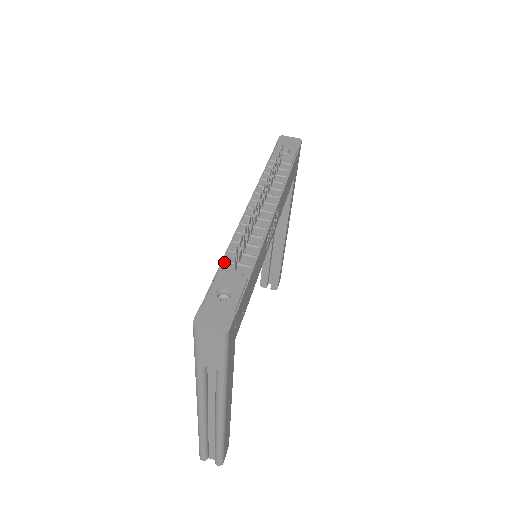
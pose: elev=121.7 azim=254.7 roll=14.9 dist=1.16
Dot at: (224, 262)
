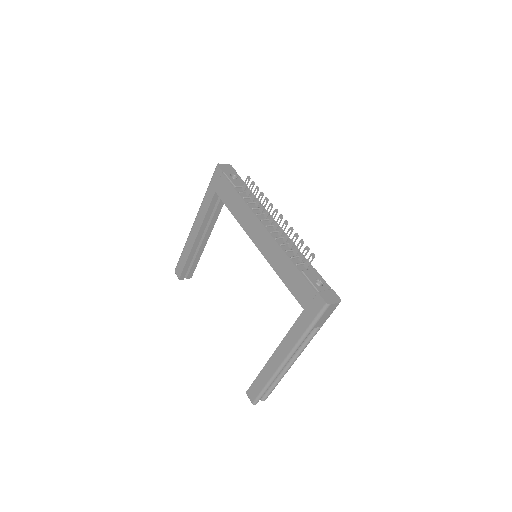
Dot at: (297, 265)
